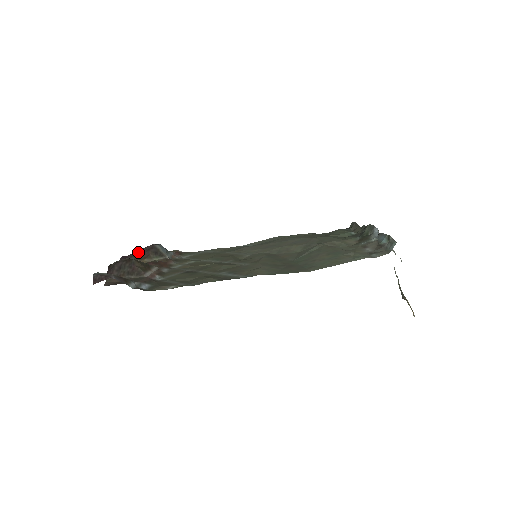
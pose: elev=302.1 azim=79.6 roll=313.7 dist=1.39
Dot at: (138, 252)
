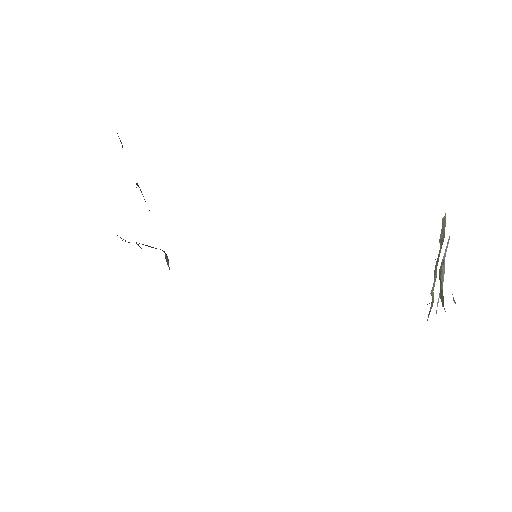
Dot at: occluded
